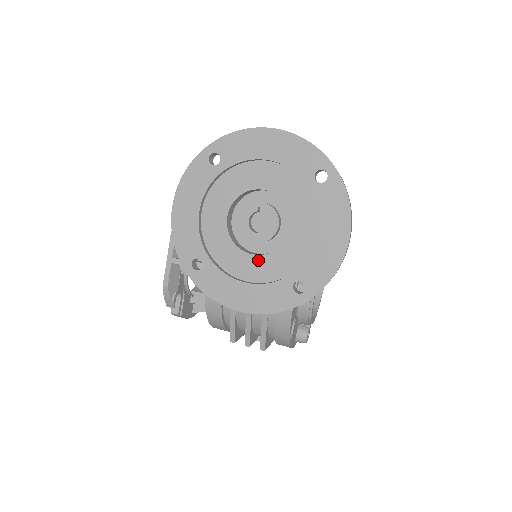
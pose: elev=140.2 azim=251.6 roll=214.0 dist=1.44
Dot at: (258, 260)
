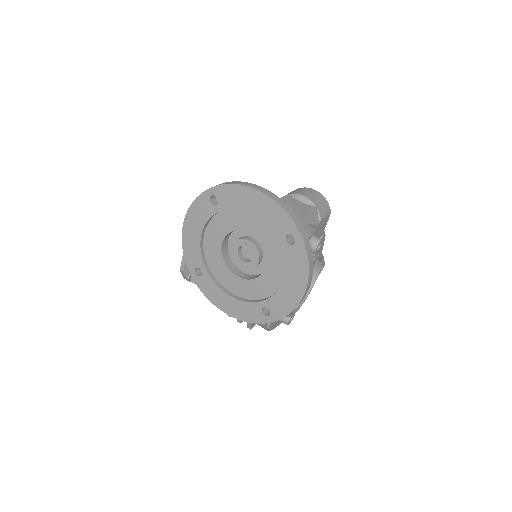
Dot at: (241, 282)
